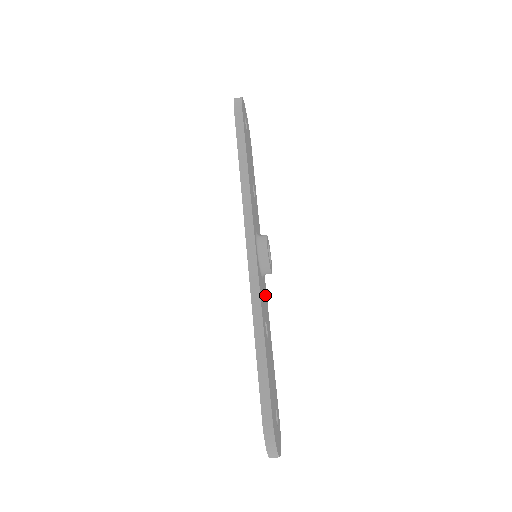
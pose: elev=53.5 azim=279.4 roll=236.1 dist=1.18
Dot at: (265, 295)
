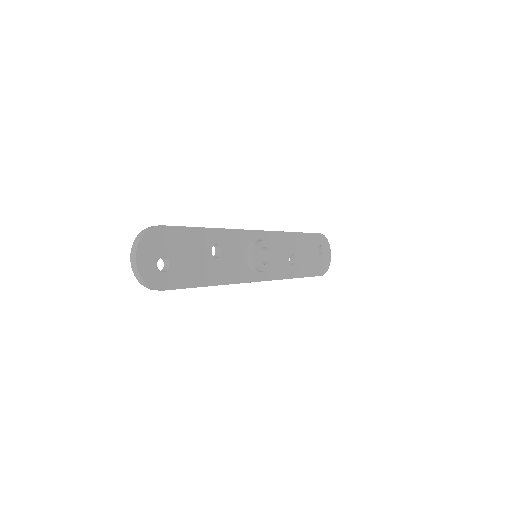
Dot at: (275, 243)
